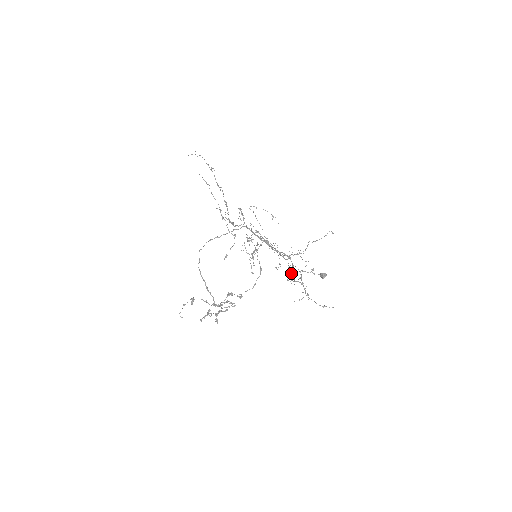
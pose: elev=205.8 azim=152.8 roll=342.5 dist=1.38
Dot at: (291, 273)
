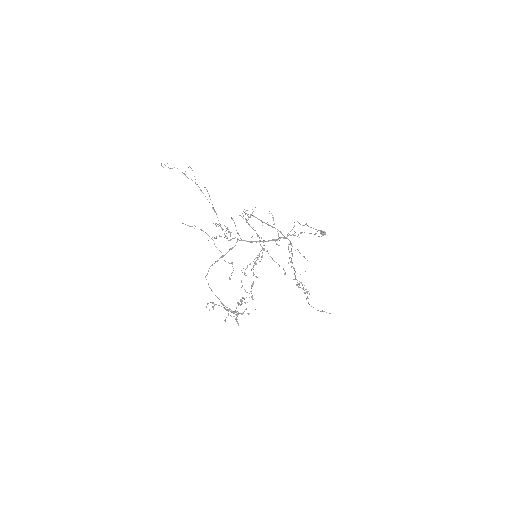
Dot at: (291, 259)
